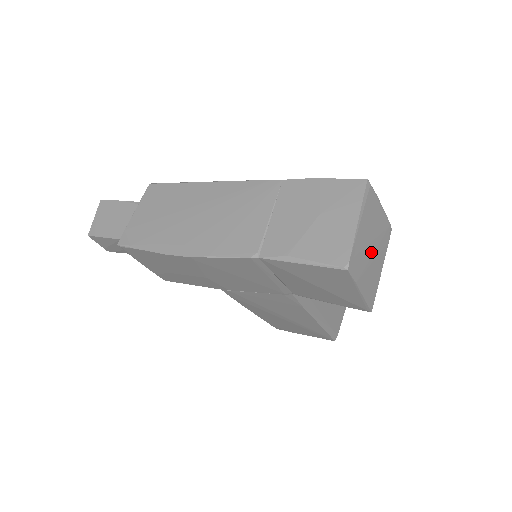
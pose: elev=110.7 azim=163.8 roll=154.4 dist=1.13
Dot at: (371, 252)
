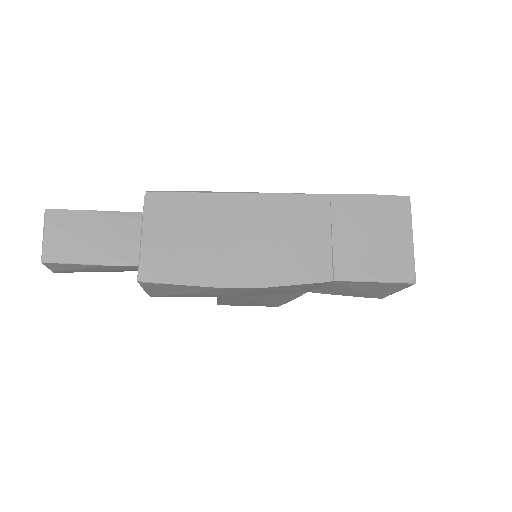
Dot at: occluded
